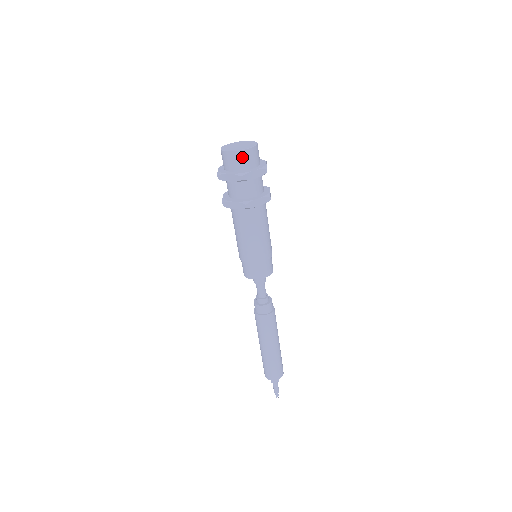
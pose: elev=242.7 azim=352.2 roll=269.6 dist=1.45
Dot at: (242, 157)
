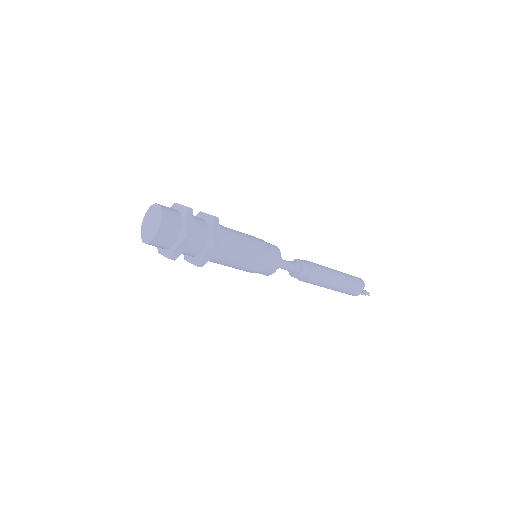
Dot at: occluded
